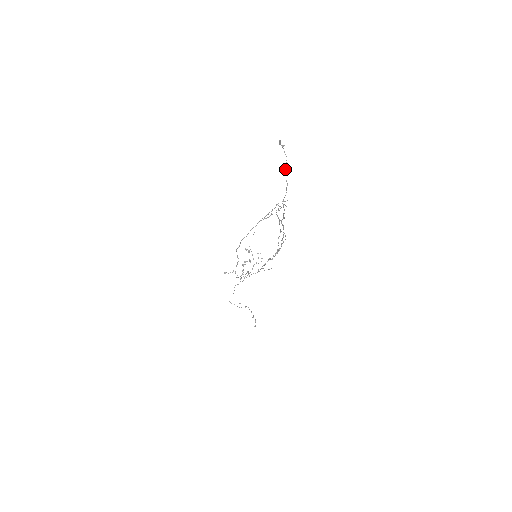
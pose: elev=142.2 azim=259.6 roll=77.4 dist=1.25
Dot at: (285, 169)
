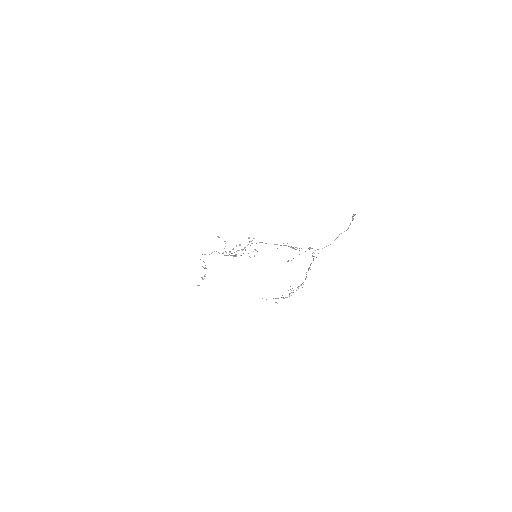
Dot at: occluded
